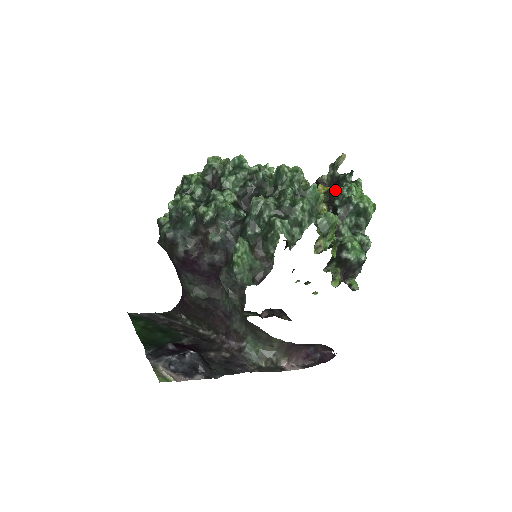
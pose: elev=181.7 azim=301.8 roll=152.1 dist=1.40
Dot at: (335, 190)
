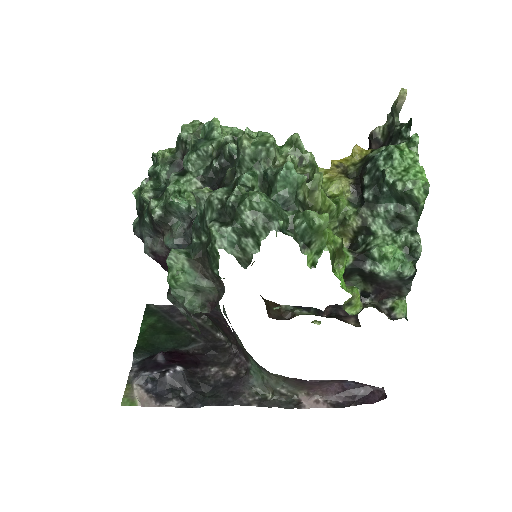
Dot at: (371, 157)
